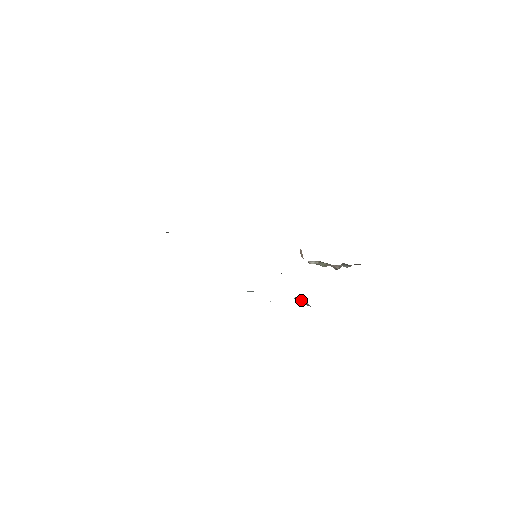
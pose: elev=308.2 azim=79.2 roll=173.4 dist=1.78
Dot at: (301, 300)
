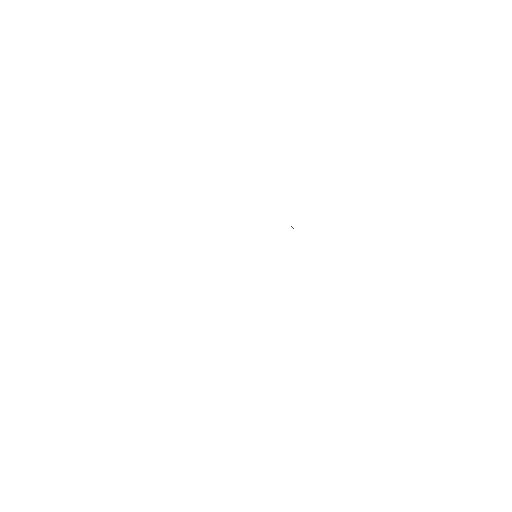
Dot at: occluded
